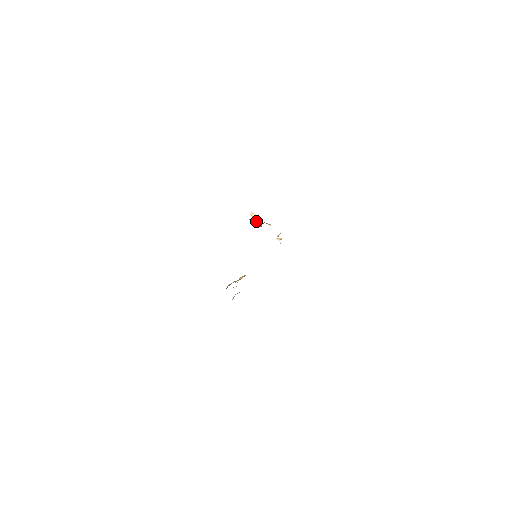
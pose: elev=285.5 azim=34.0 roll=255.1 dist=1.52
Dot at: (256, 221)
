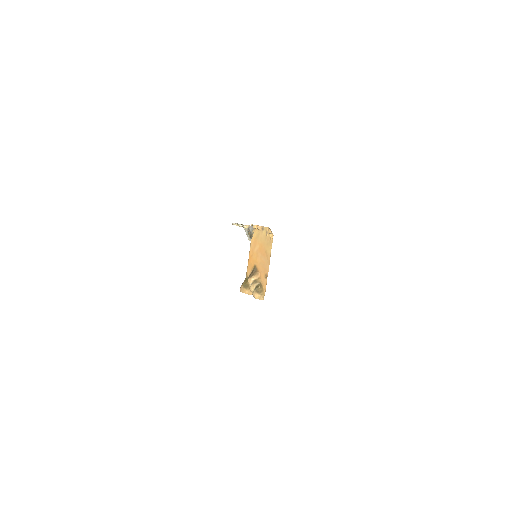
Dot at: (243, 226)
